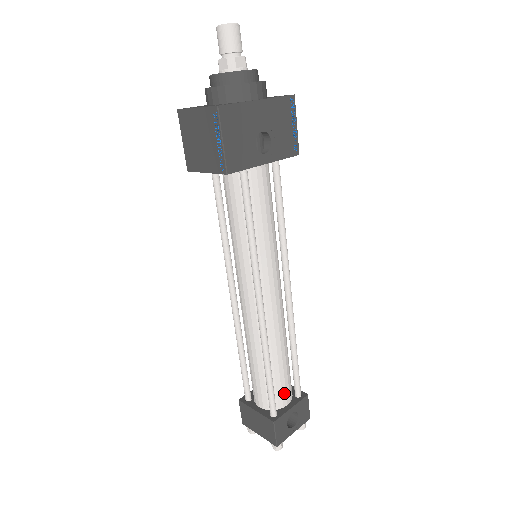
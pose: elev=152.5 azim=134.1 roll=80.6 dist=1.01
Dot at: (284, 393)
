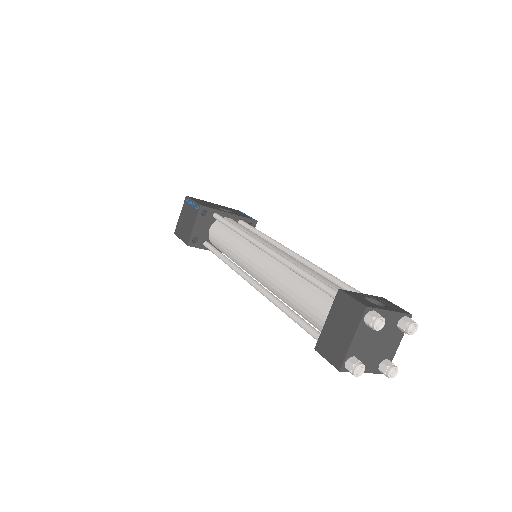
Dot at: occluded
